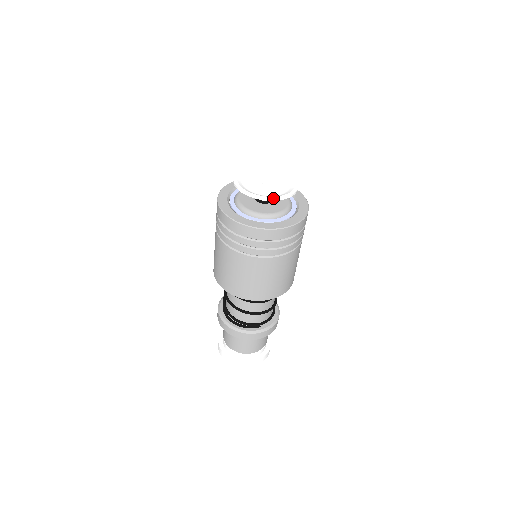
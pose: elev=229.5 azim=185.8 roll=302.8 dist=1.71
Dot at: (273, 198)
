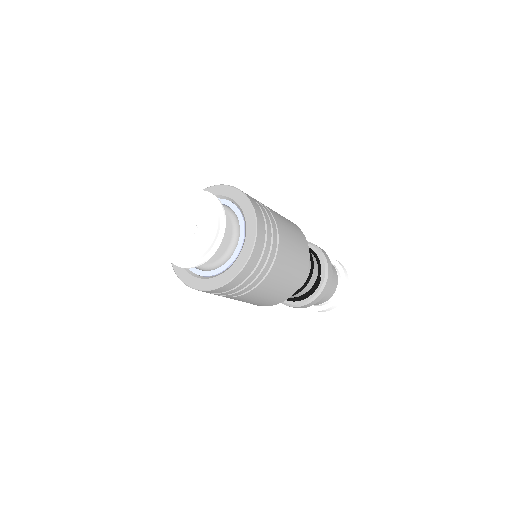
Dot at: (217, 243)
